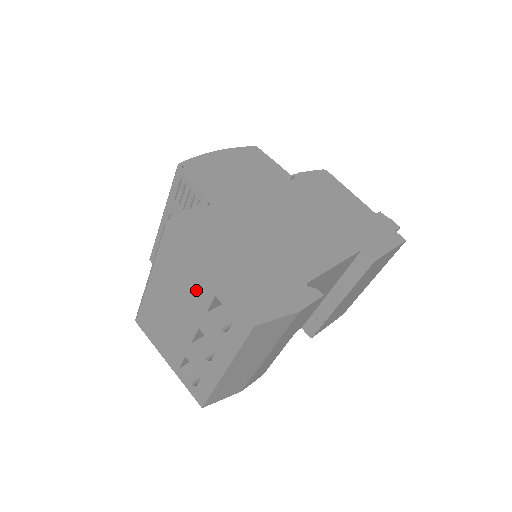
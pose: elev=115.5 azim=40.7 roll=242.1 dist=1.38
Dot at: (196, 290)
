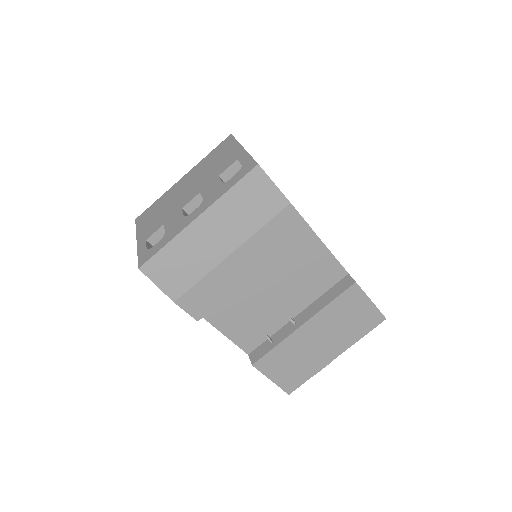
Dot at: (222, 164)
